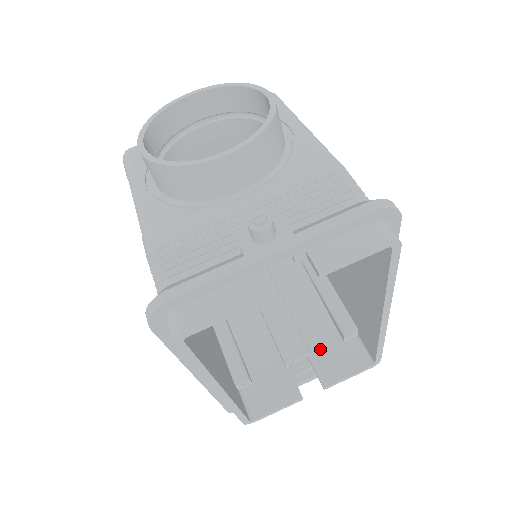
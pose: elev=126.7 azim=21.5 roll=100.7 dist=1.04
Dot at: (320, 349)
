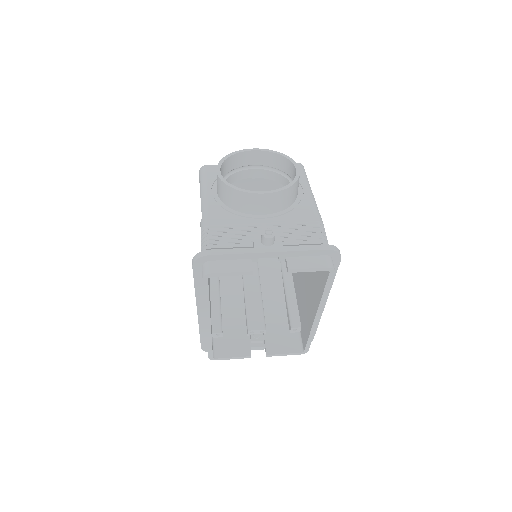
Dot at: (273, 331)
